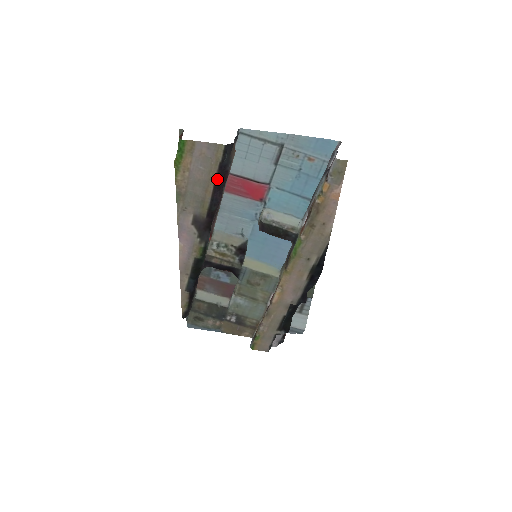
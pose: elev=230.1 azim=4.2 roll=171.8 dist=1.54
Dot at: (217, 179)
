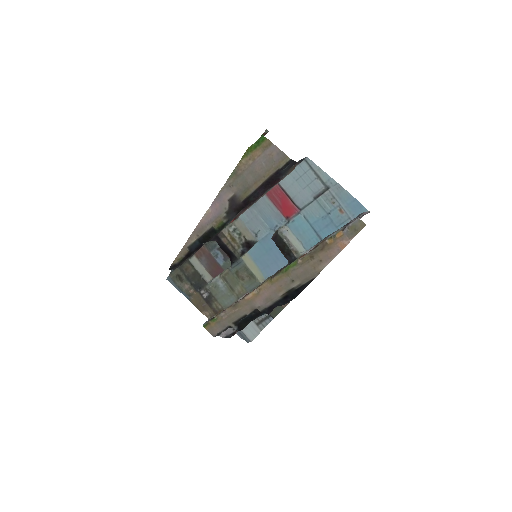
Dot at: (269, 179)
